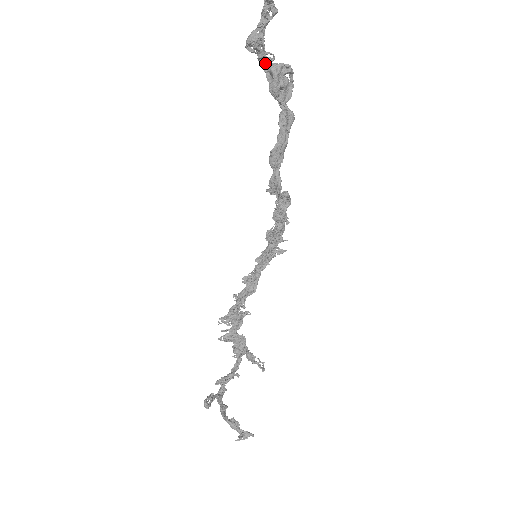
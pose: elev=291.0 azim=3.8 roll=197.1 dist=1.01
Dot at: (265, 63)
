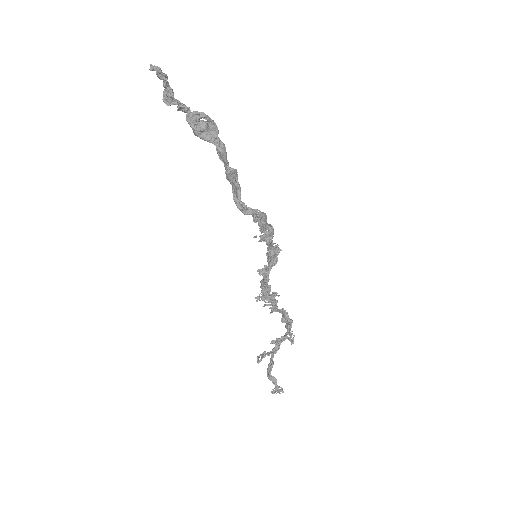
Dot at: (187, 111)
